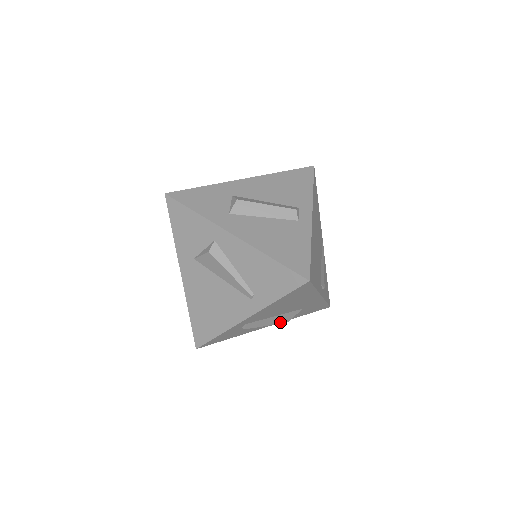
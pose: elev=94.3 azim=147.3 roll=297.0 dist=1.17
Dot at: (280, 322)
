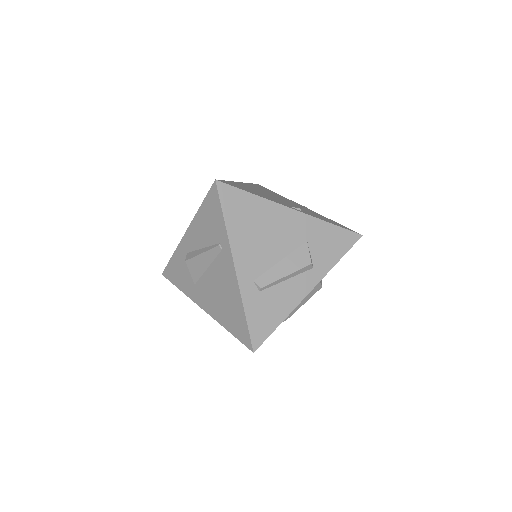
Dot at: (300, 267)
